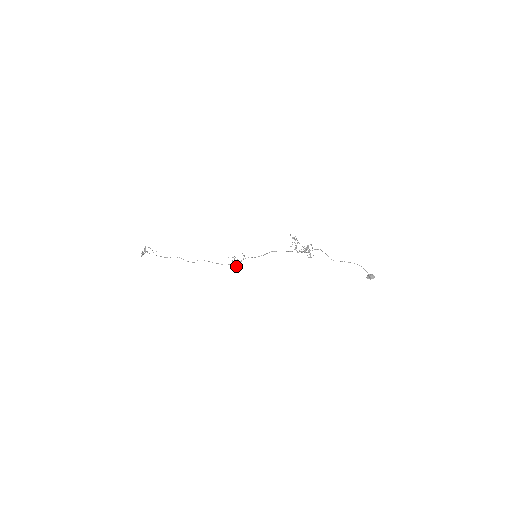
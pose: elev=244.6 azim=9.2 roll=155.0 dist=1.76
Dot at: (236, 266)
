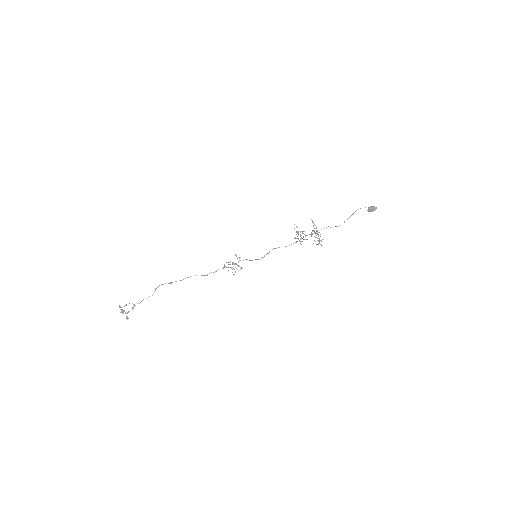
Dot at: occluded
